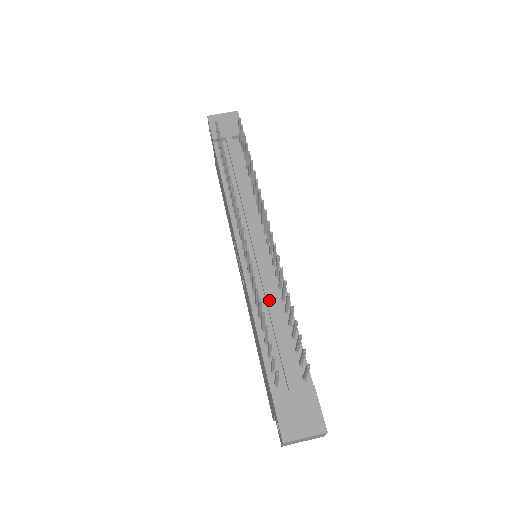
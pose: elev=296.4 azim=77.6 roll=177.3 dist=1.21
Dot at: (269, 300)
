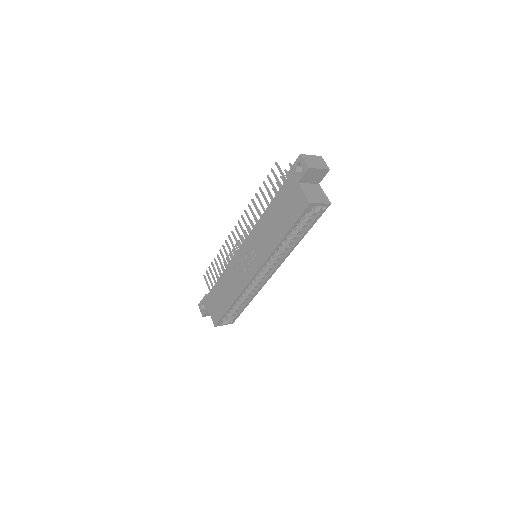
Dot at: occluded
